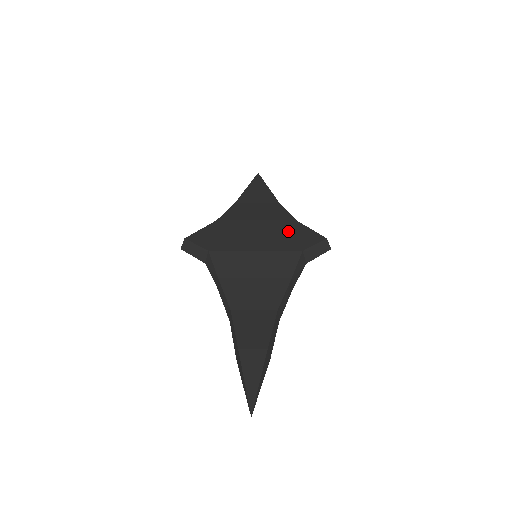
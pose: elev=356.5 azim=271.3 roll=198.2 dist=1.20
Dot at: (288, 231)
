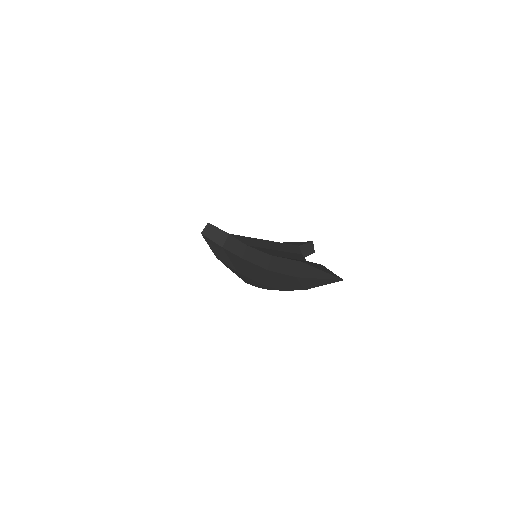
Dot at: occluded
